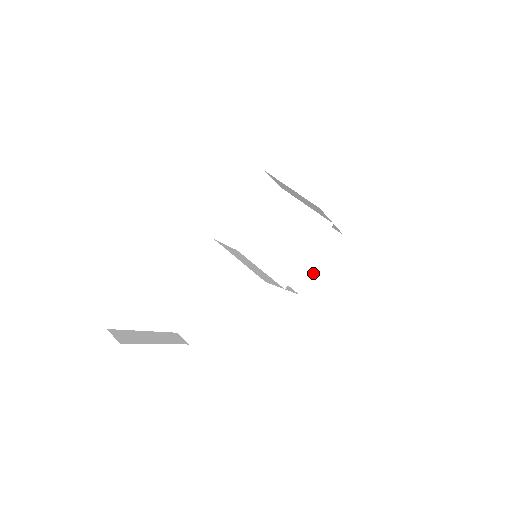
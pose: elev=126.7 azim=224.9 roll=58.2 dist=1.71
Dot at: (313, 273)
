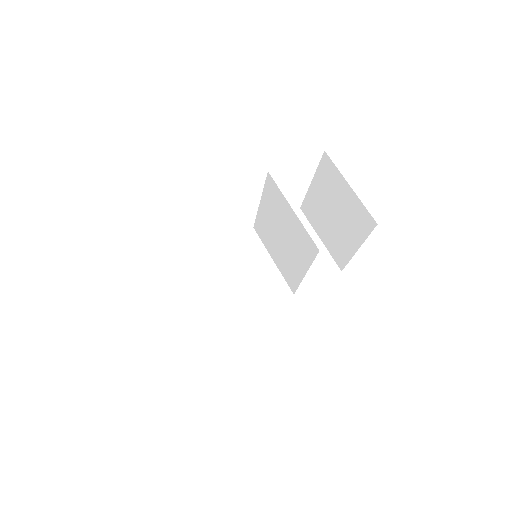
Dot at: (350, 255)
